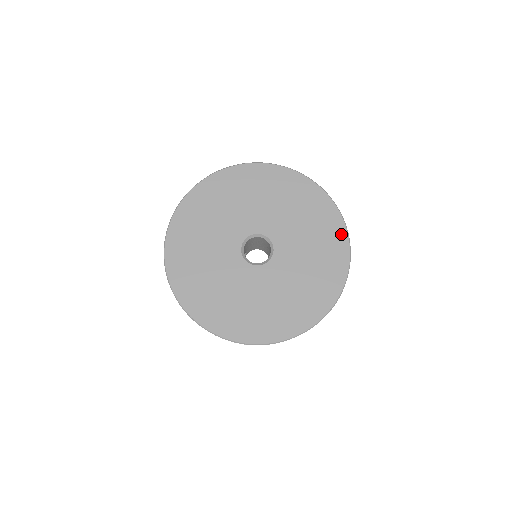
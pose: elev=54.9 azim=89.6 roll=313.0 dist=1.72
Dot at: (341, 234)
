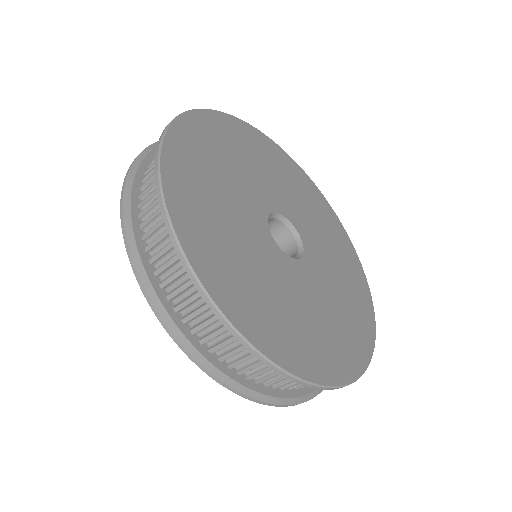
Dot at: (352, 251)
